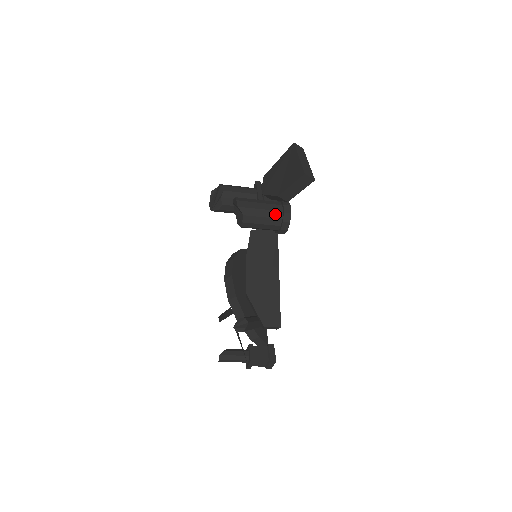
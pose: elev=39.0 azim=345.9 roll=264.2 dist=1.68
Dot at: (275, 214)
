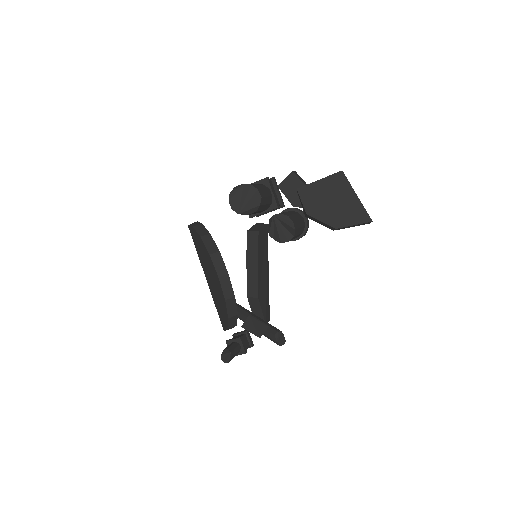
Dot at: (303, 229)
